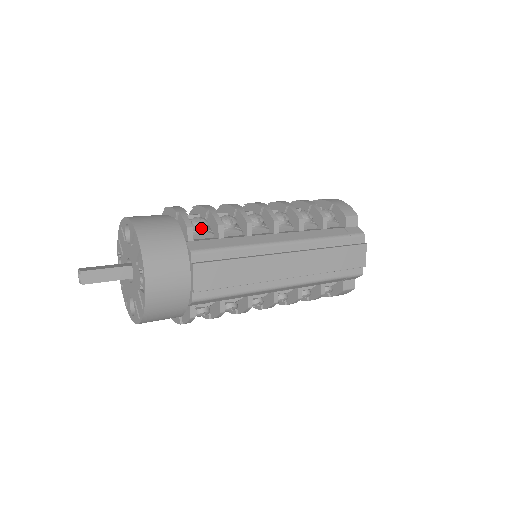
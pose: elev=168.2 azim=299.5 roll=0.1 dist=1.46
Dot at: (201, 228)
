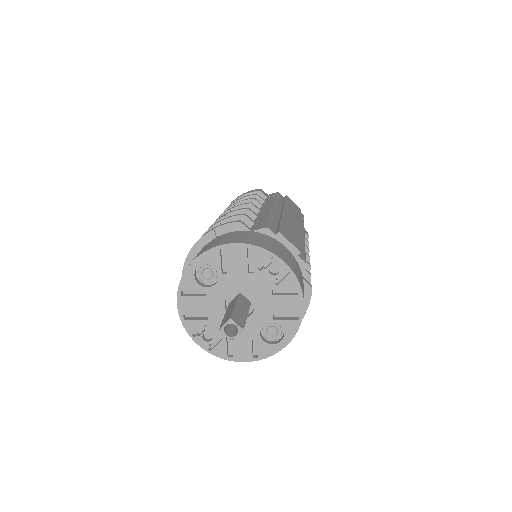
Dot at: occluded
